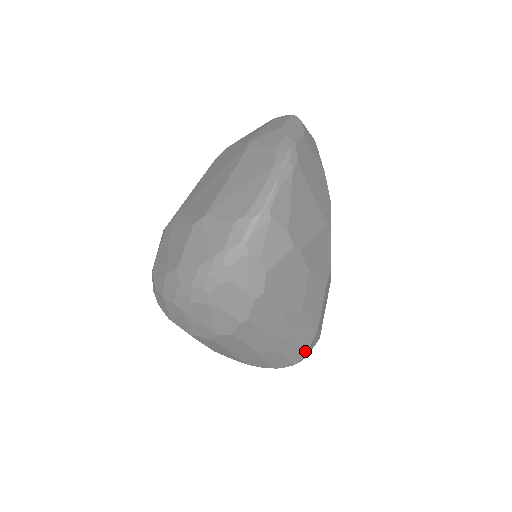
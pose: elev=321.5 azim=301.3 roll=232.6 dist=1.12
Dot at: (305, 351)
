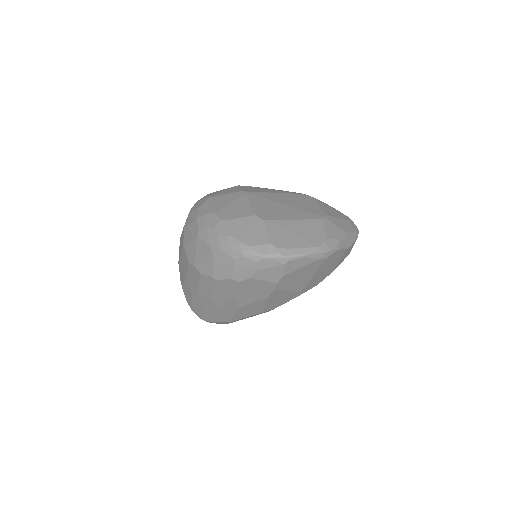
Dot at: (214, 321)
